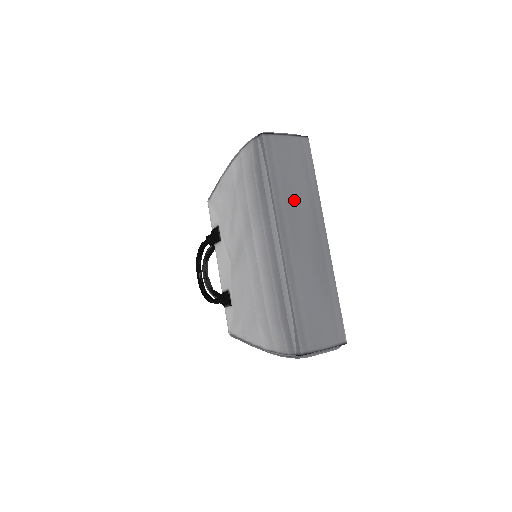
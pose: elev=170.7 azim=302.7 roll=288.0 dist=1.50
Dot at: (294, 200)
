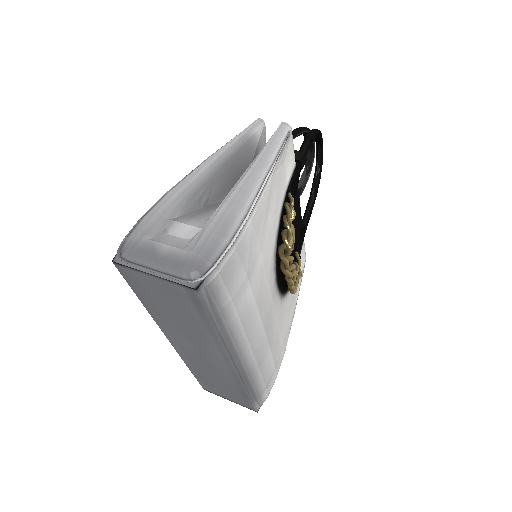
Dot at: (181, 328)
